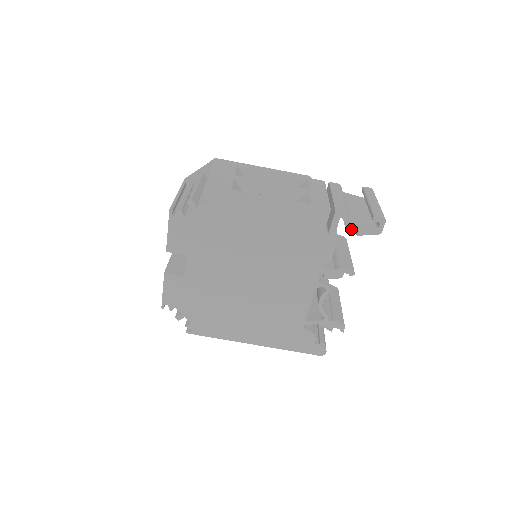
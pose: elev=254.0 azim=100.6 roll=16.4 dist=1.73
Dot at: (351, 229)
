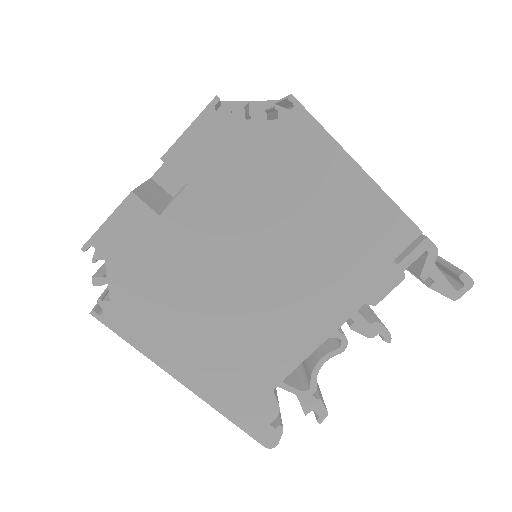
Dot at: (428, 274)
